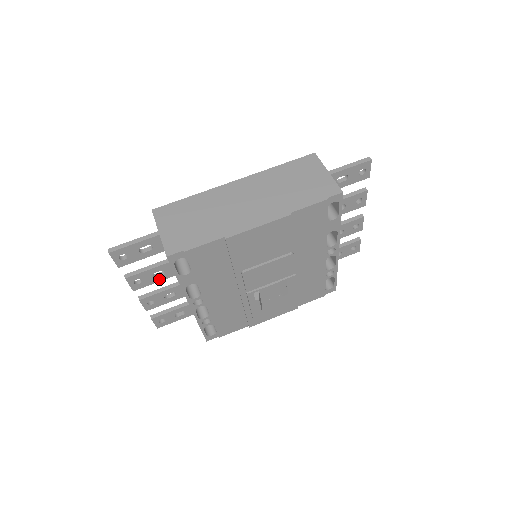
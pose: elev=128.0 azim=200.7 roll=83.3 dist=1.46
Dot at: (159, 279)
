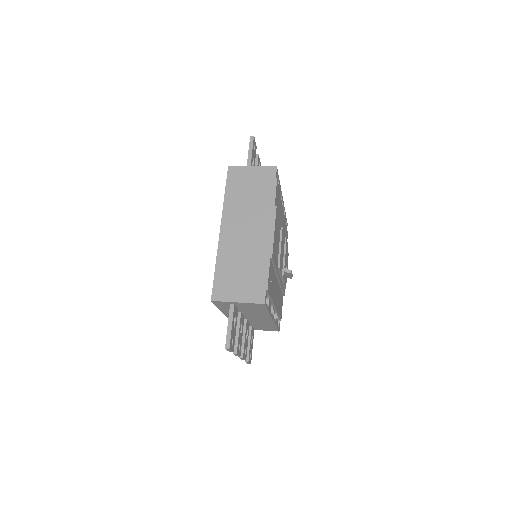
Dot at: (242, 332)
